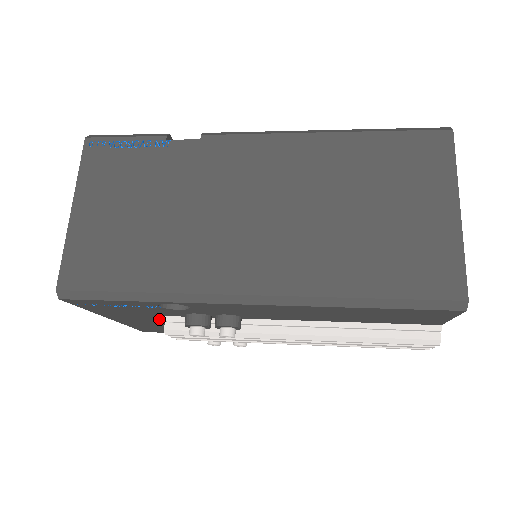
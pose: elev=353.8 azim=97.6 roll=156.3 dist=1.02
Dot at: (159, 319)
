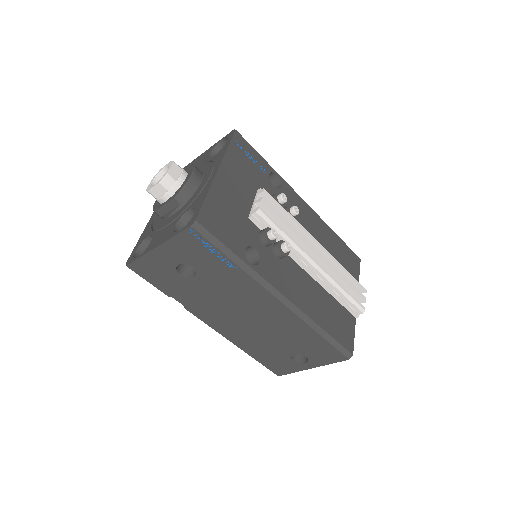
Dot at: (248, 194)
